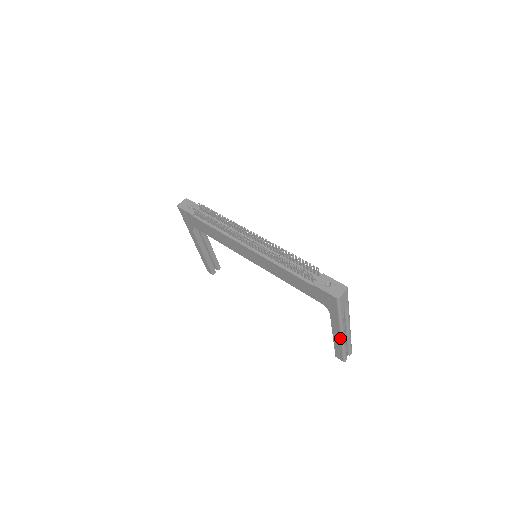
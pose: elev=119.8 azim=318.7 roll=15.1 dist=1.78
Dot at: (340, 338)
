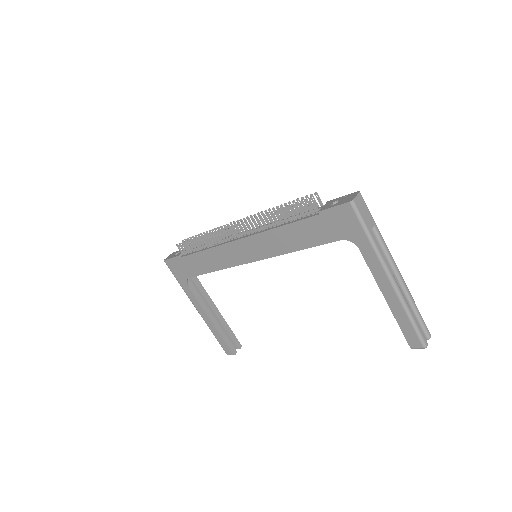
Dot at: (393, 291)
